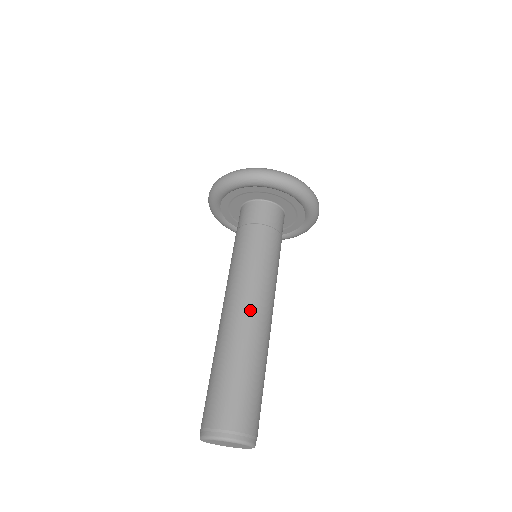
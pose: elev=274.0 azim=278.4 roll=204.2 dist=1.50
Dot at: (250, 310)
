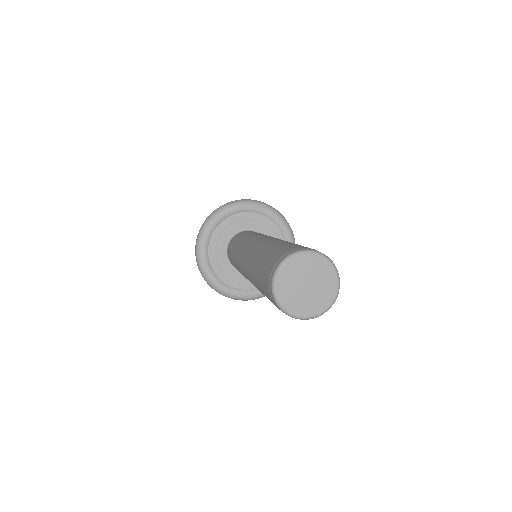
Dot at: (270, 237)
